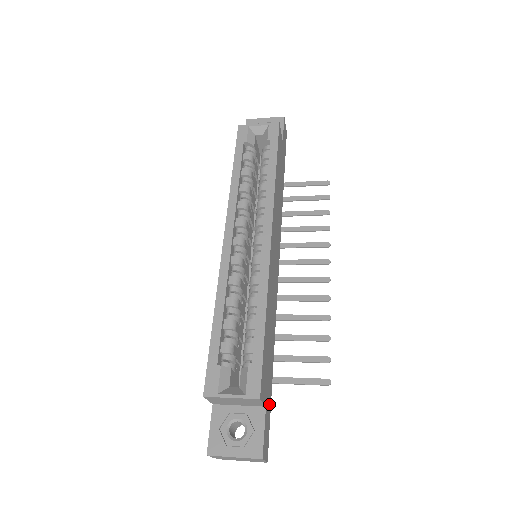
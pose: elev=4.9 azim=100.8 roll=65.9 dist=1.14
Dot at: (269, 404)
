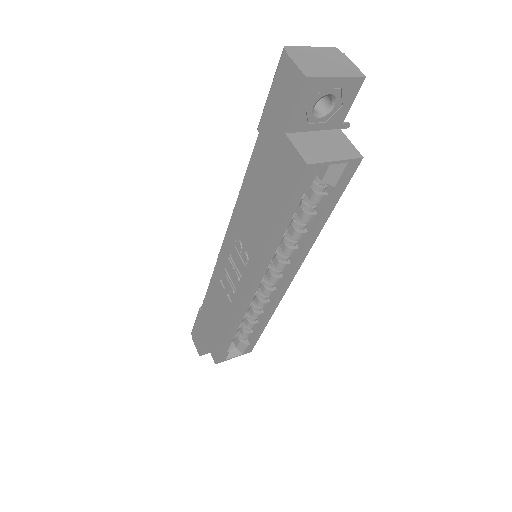
Dot at: occluded
